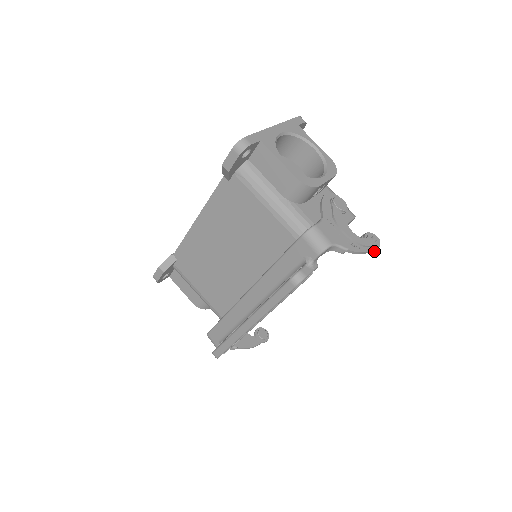
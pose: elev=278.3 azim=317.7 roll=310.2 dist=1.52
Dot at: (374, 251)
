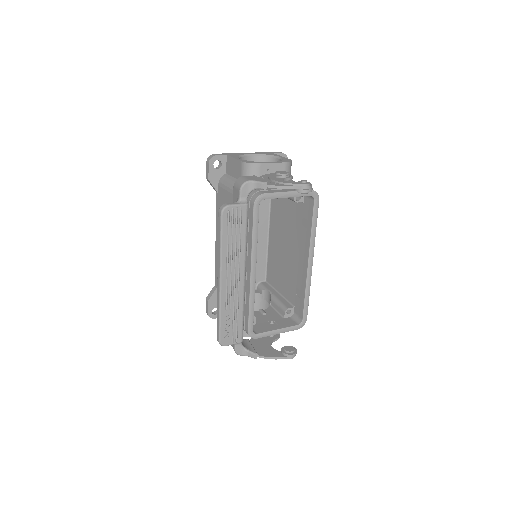
Dot at: (304, 190)
